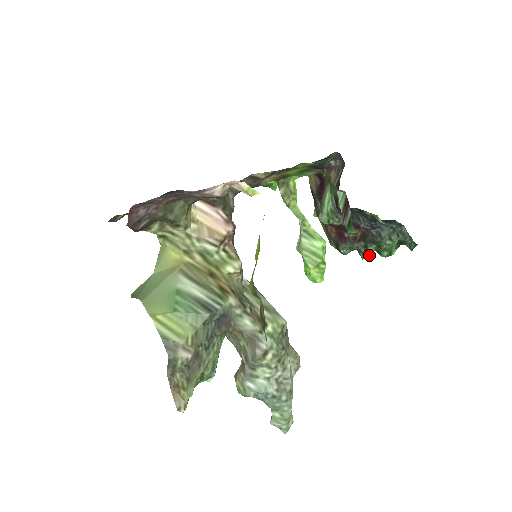
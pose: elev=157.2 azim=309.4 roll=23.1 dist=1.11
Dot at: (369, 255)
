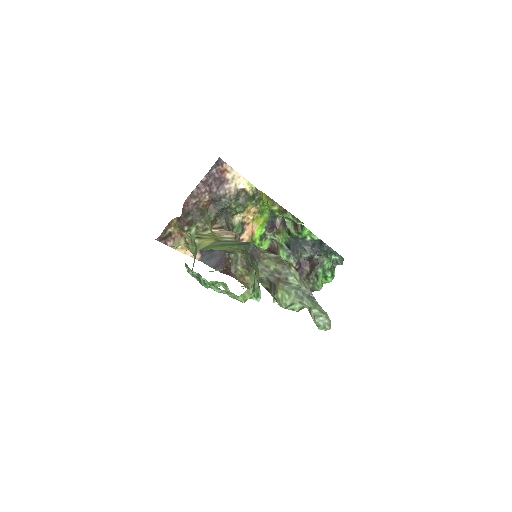
Dot at: (321, 287)
